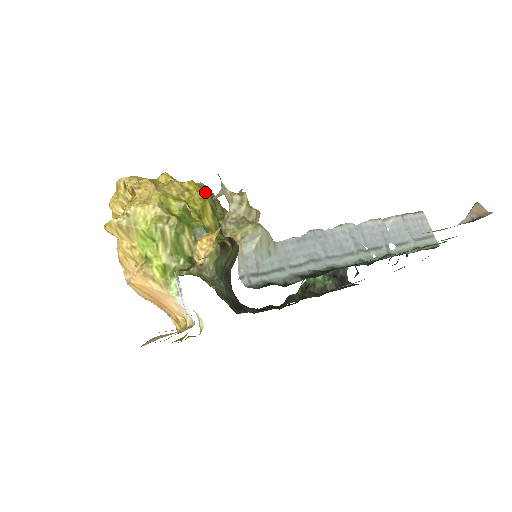
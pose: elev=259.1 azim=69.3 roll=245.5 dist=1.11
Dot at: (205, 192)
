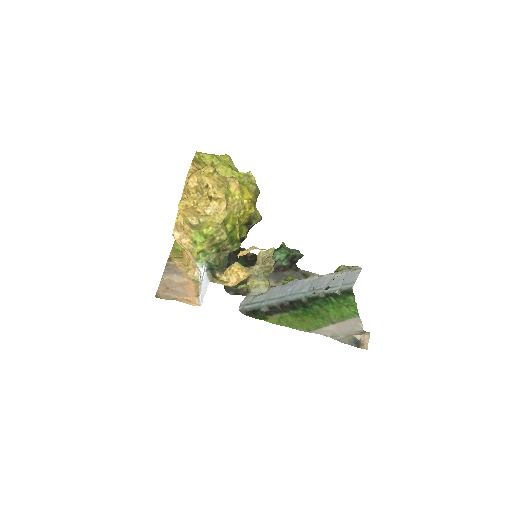
Dot at: (254, 210)
